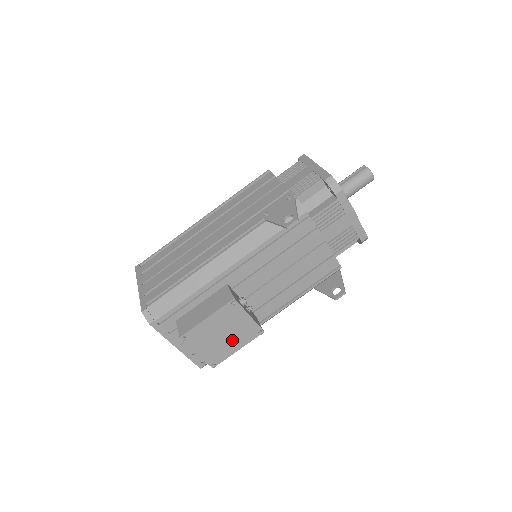
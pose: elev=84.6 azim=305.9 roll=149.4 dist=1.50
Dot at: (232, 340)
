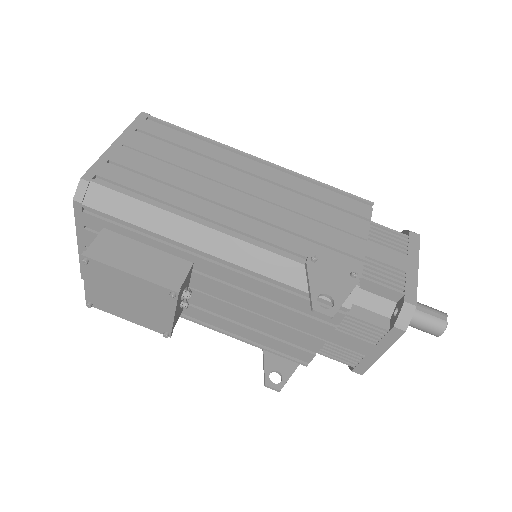
Dot at: (132, 310)
